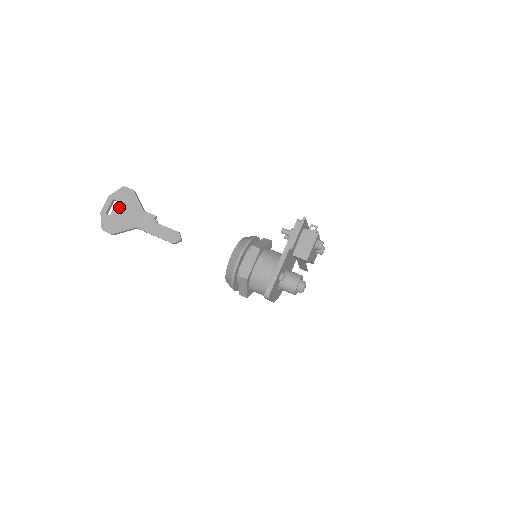
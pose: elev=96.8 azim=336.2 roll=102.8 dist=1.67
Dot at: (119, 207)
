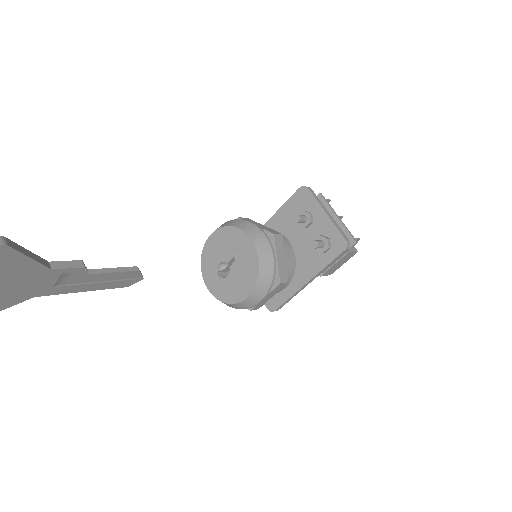
Dot at: out of frame
